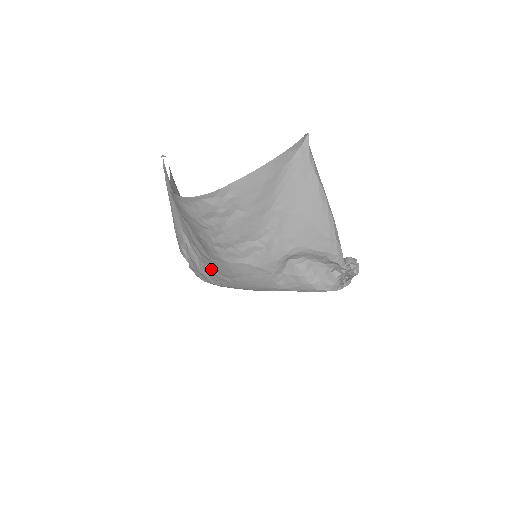
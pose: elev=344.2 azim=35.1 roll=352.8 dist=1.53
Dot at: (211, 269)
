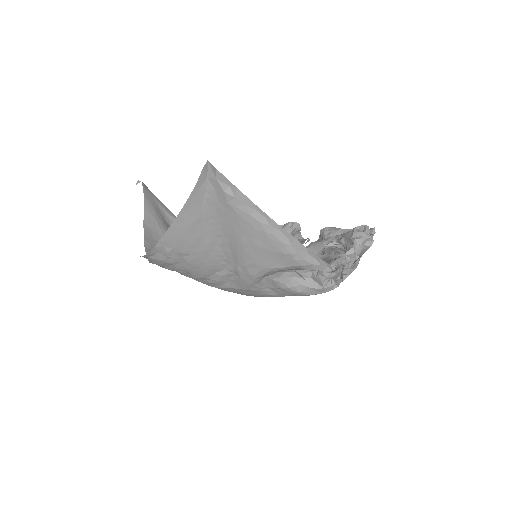
Dot at: occluded
